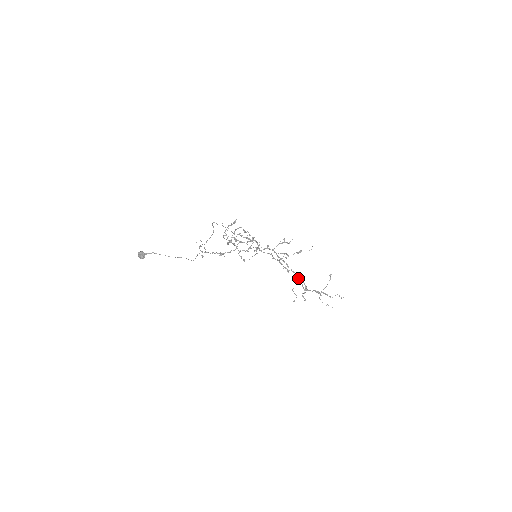
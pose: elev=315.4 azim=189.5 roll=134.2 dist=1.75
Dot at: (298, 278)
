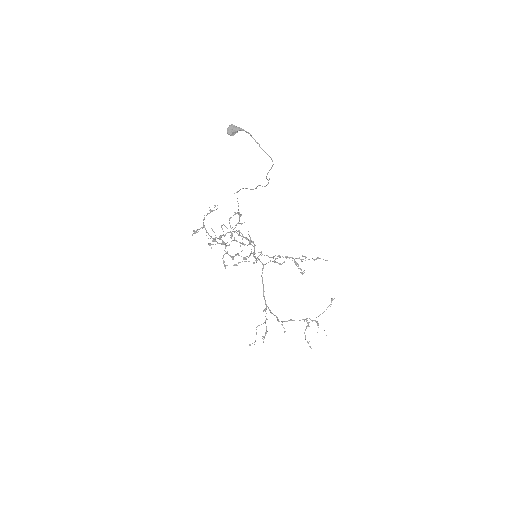
Dot at: (271, 312)
